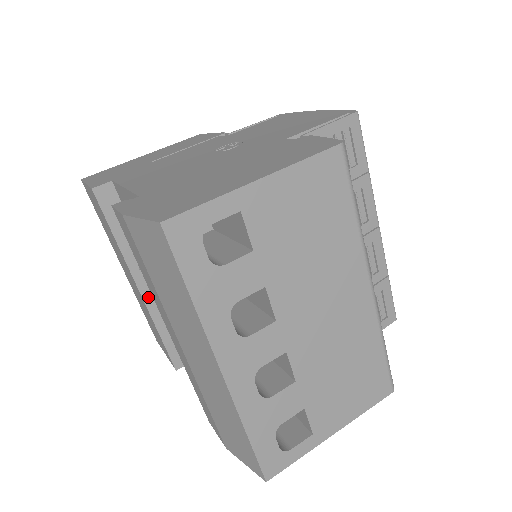
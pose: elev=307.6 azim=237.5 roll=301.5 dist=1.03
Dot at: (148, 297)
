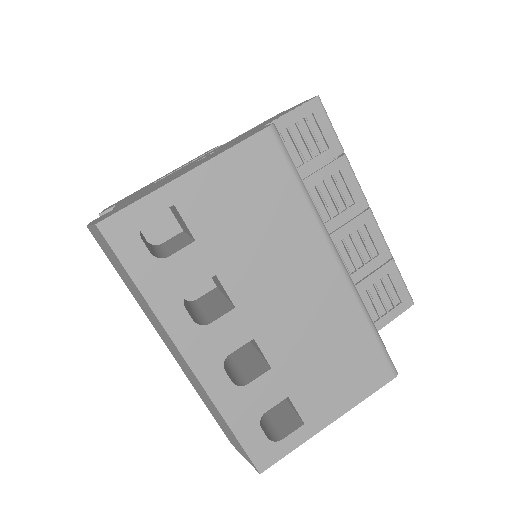
Dot at: occluded
